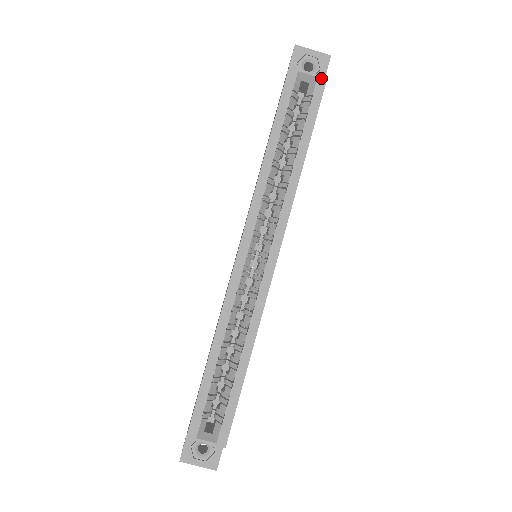
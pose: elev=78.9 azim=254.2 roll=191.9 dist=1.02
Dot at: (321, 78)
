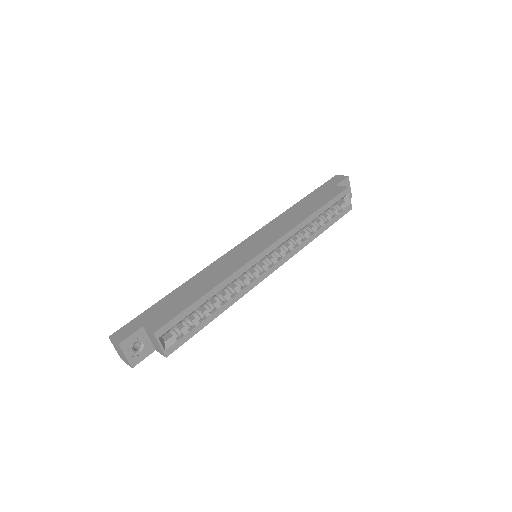
Dot at: (351, 206)
